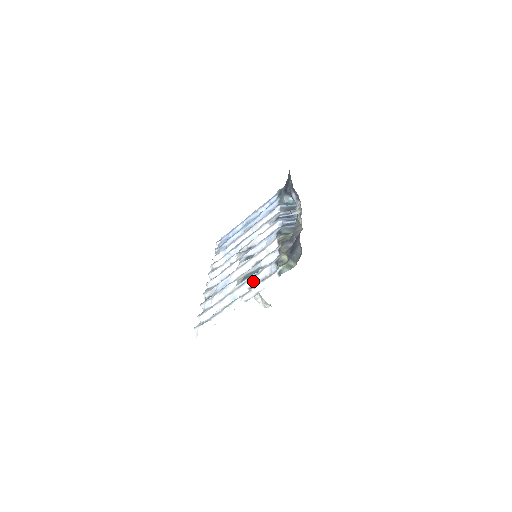
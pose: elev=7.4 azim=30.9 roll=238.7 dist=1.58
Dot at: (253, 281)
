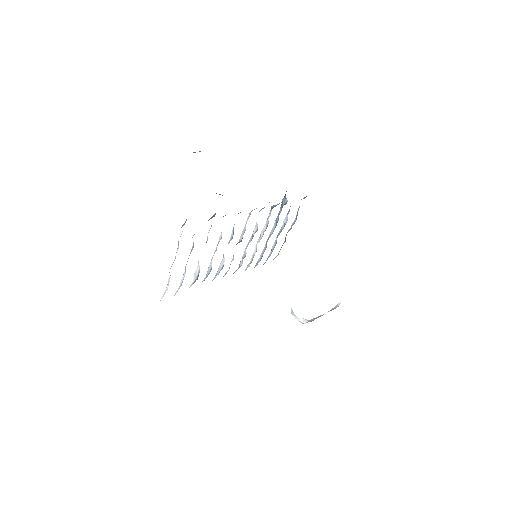
Dot at: occluded
